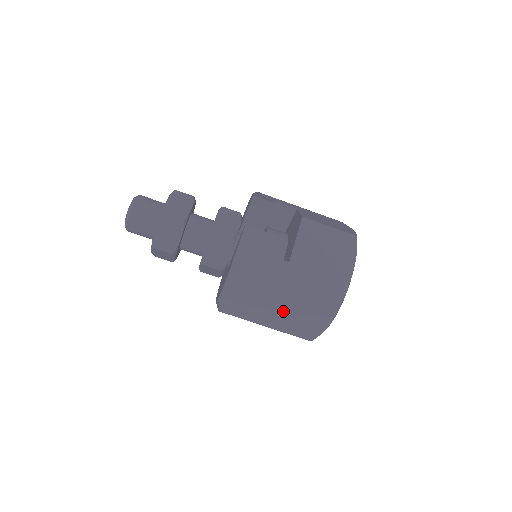
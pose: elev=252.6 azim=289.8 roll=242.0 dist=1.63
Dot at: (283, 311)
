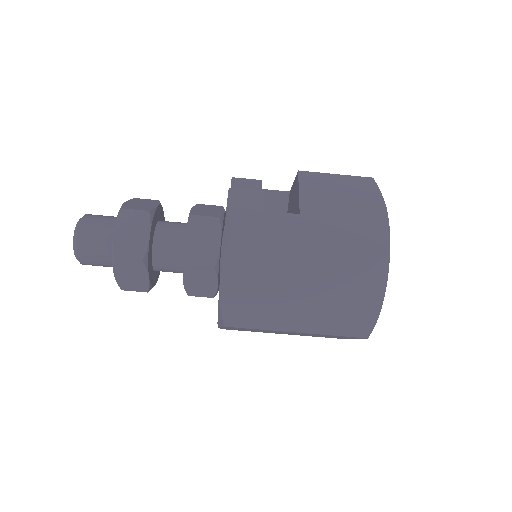
Dot at: (313, 291)
